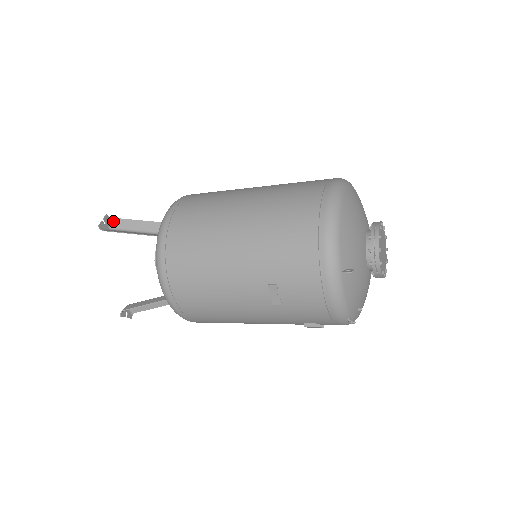
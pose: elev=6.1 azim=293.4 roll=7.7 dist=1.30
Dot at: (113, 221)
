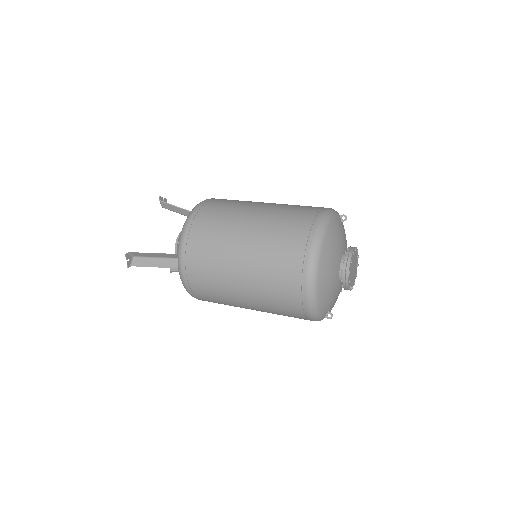
Dot at: (132, 254)
